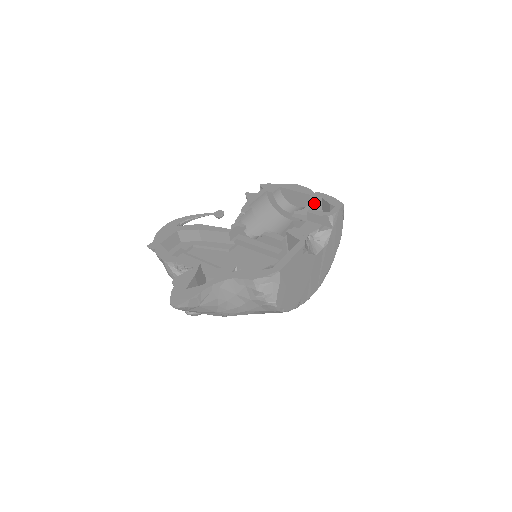
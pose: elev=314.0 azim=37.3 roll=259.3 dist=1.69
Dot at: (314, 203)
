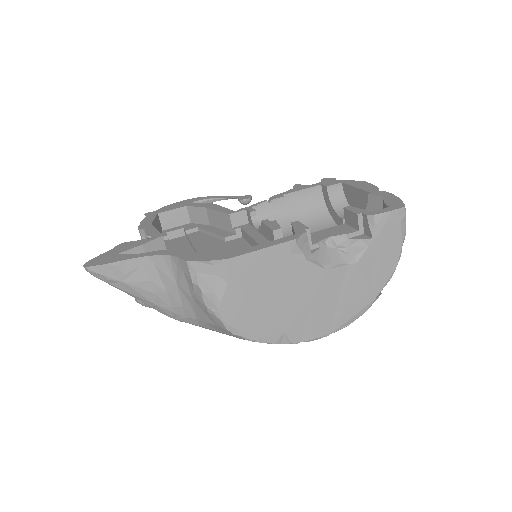
Dot at: (373, 206)
